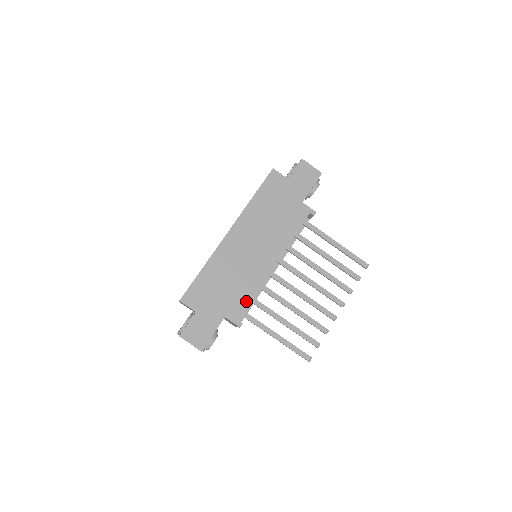
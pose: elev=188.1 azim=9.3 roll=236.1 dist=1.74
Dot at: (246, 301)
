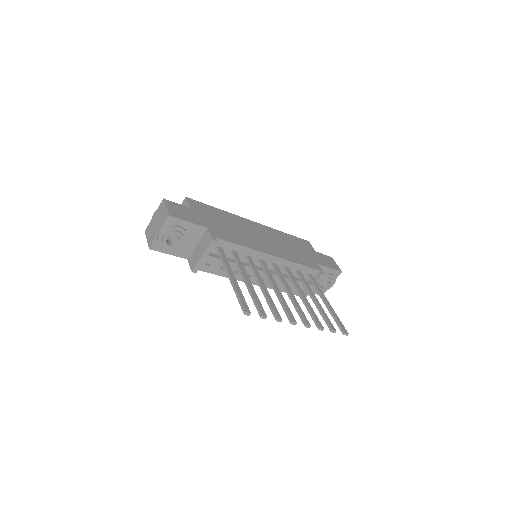
Dot at: (232, 240)
